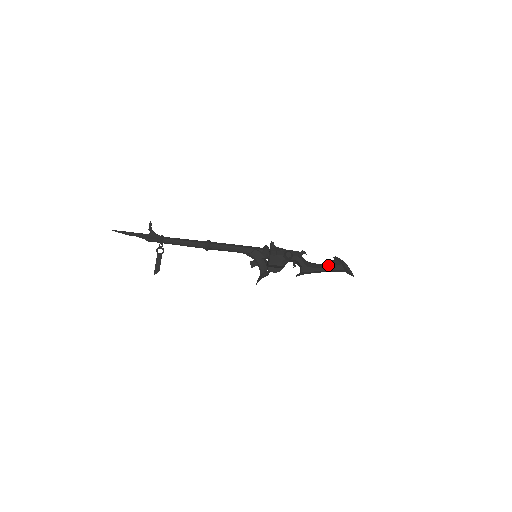
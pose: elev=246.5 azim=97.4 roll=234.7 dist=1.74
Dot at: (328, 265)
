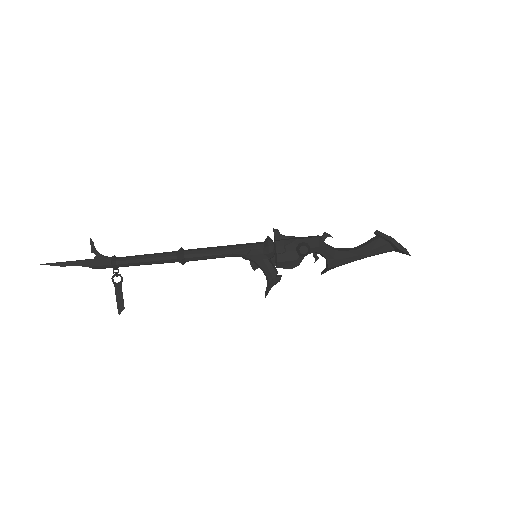
Dot at: (368, 249)
